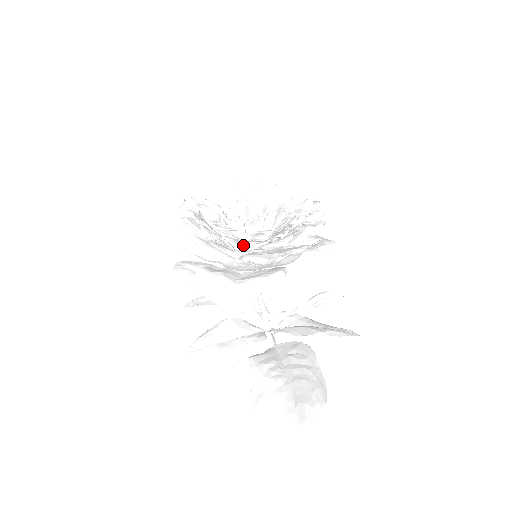
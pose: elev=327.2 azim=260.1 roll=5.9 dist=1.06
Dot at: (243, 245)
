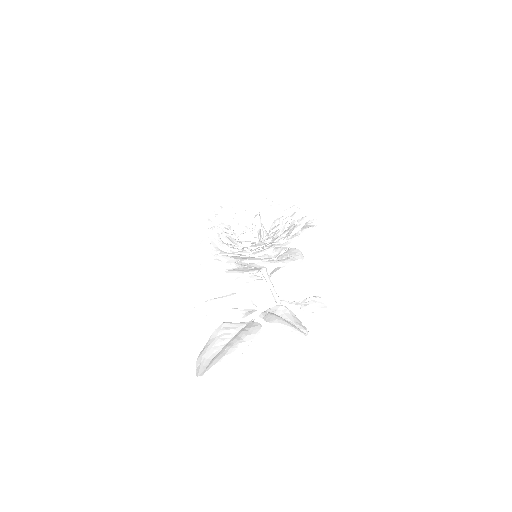
Dot at: occluded
